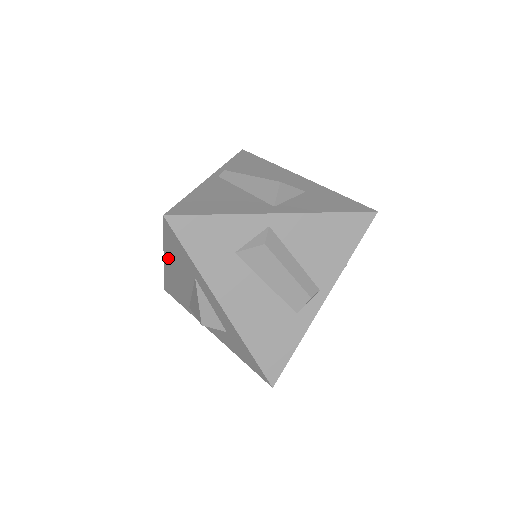
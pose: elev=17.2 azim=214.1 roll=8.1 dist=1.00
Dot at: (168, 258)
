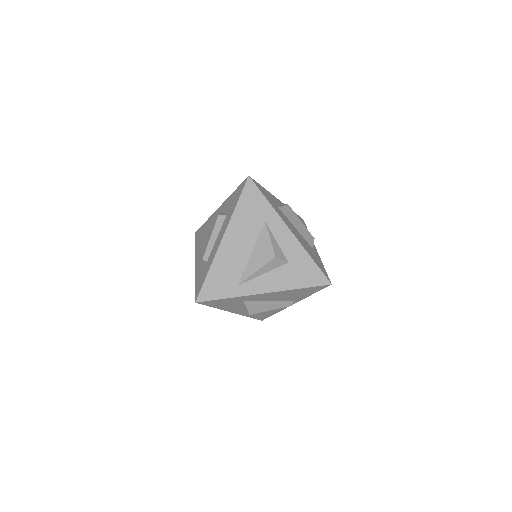
Dot at: (232, 229)
